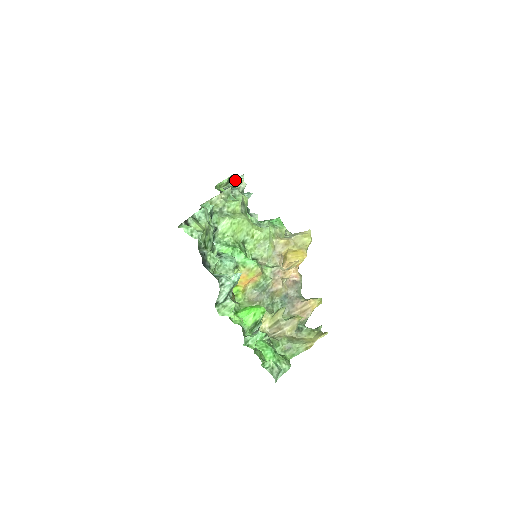
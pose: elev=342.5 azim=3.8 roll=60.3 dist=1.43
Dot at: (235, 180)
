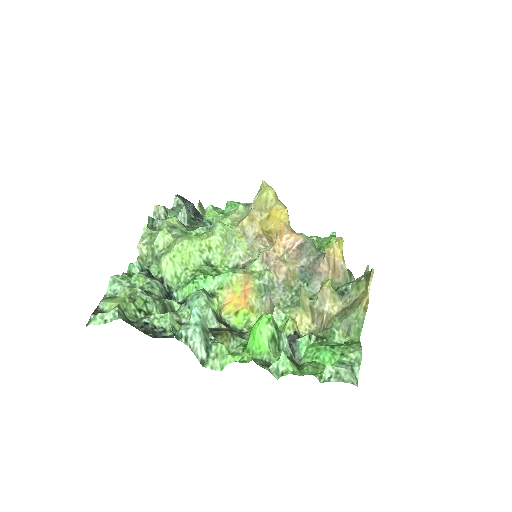
Dot at: occluded
